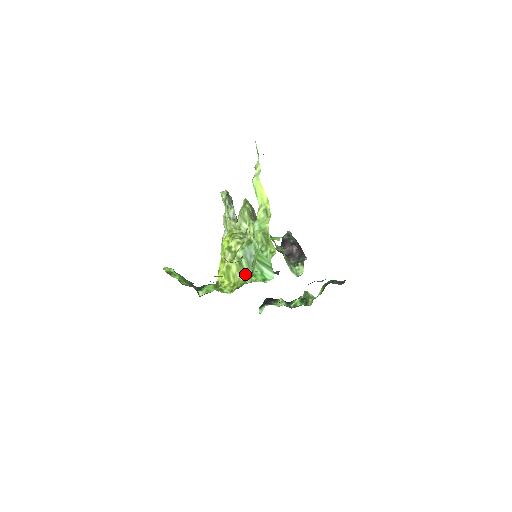
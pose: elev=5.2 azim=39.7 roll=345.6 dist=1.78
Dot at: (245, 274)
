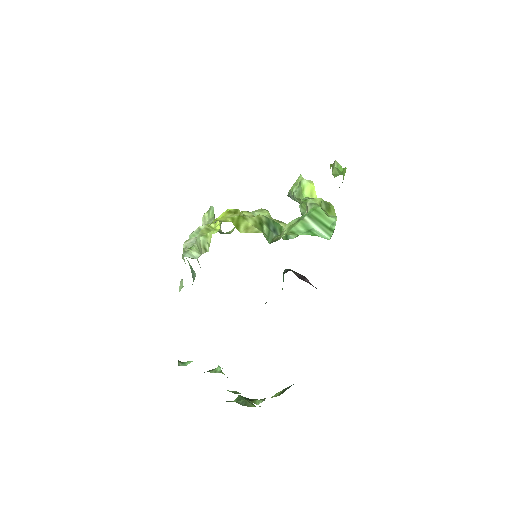
Dot at: occluded
